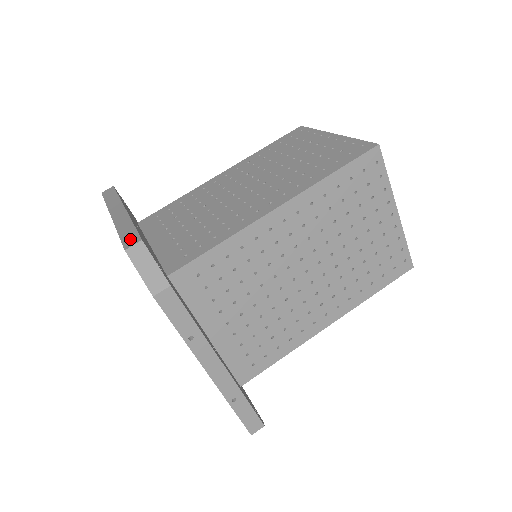
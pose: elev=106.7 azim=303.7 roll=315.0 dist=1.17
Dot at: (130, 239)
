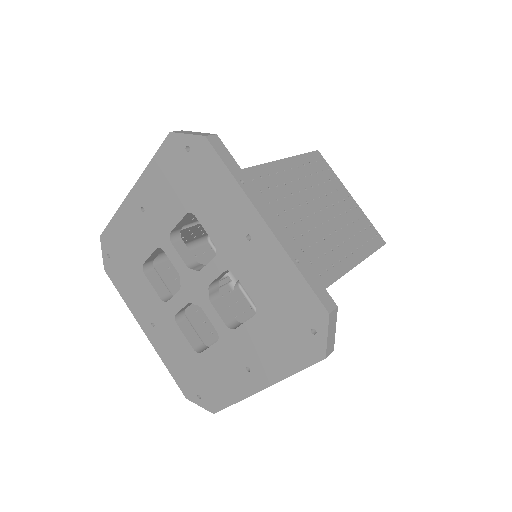
Dot at: occluded
